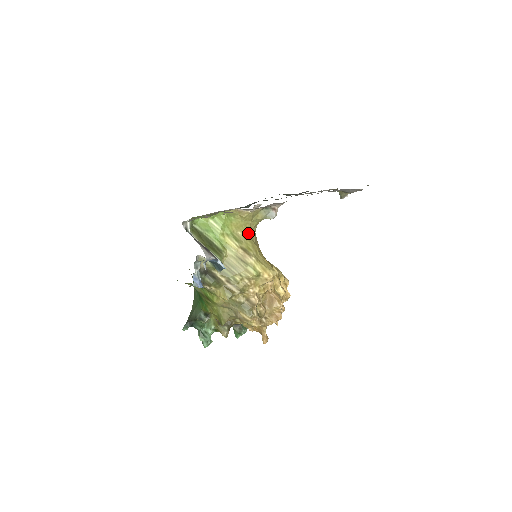
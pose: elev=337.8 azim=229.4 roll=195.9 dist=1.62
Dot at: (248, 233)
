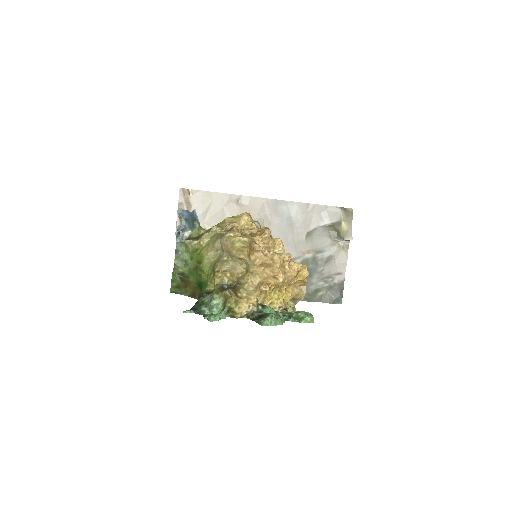
Dot at: occluded
